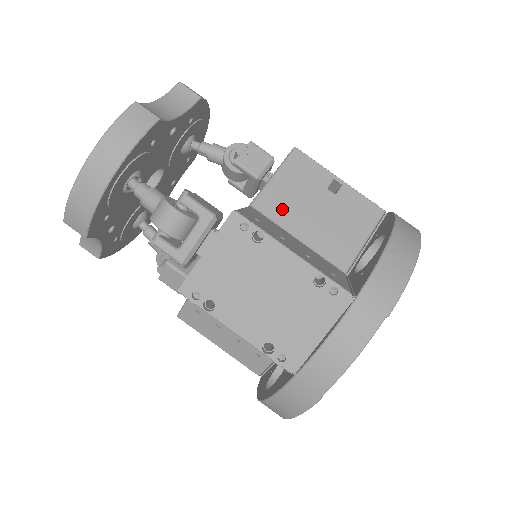
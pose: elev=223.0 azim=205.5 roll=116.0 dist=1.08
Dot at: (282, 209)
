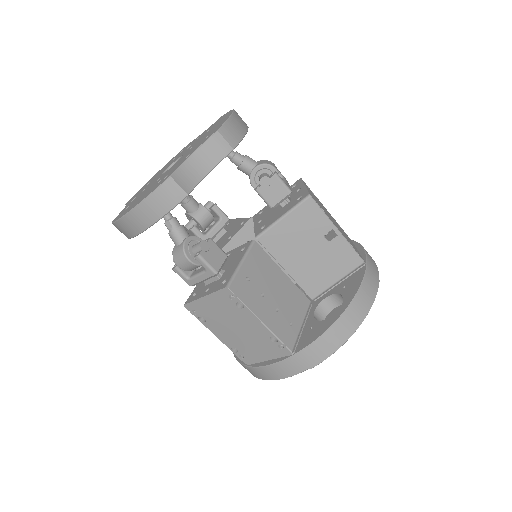
Dot at: (280, 246)
